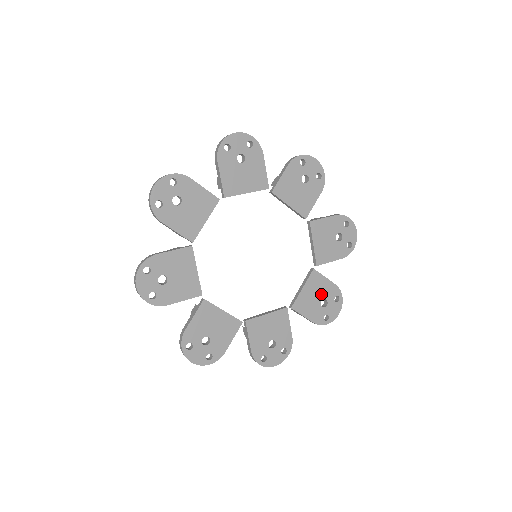
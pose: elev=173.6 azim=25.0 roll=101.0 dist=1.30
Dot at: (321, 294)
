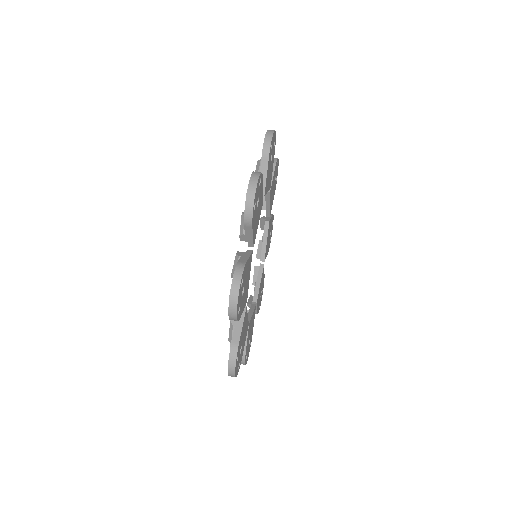
Dot at: occluded
